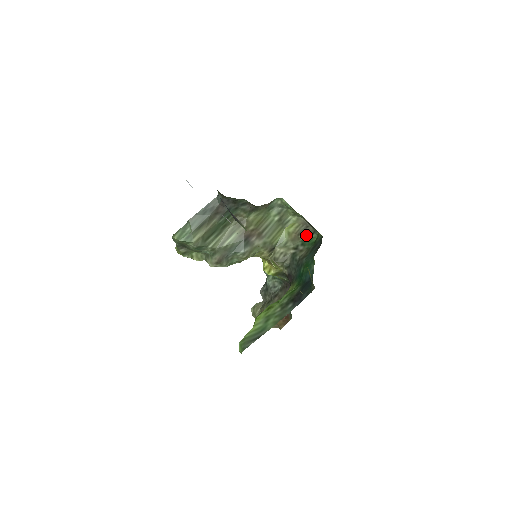
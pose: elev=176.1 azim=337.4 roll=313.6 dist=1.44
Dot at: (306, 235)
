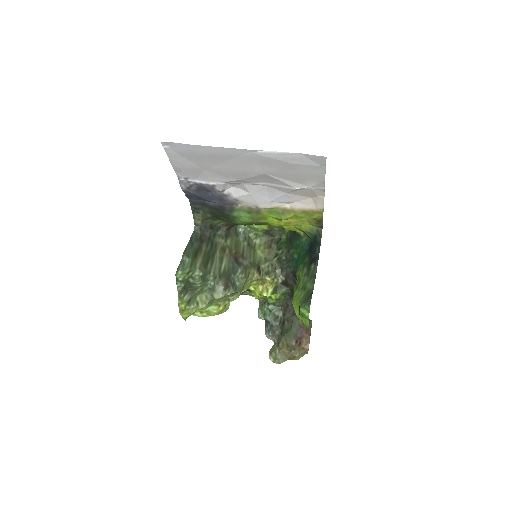
Dot at: (276, 244)
